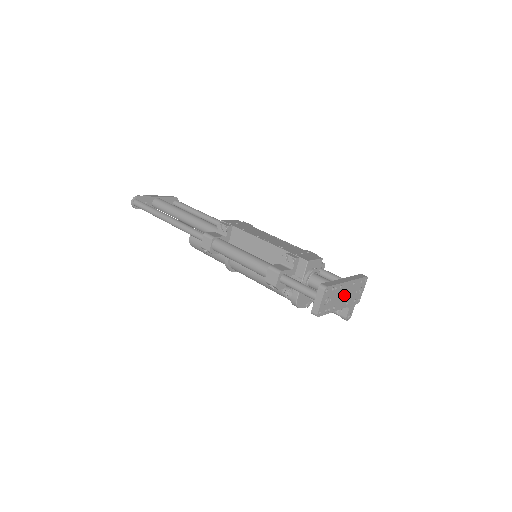
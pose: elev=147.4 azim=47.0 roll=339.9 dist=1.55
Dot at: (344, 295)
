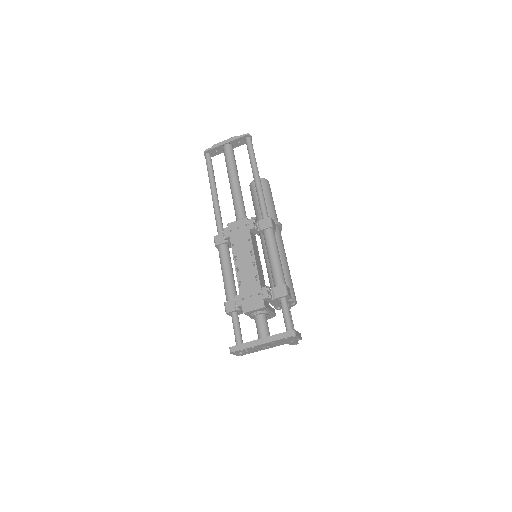
Dot at: (267, 345)
